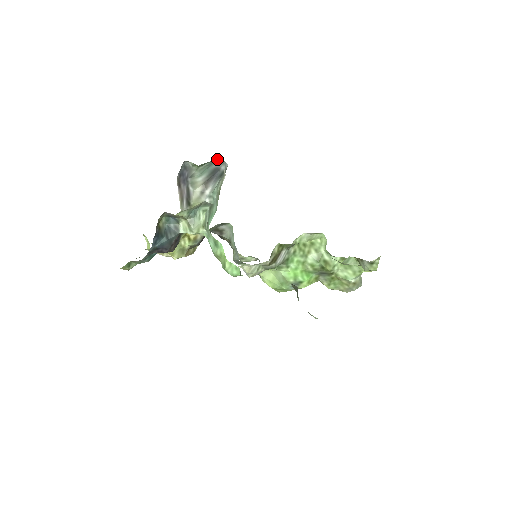
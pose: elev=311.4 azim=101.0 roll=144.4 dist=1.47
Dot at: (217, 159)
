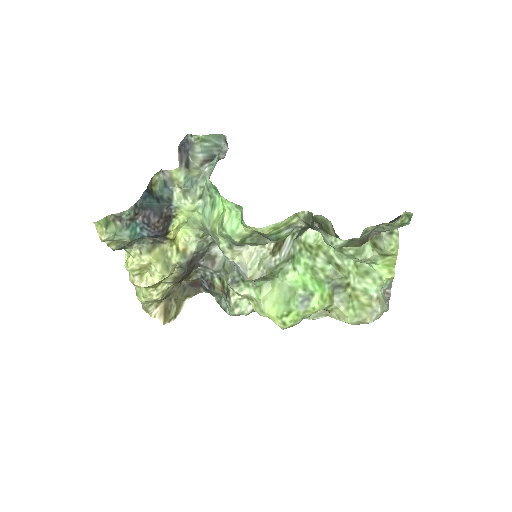
Dot at: (218, 147)
